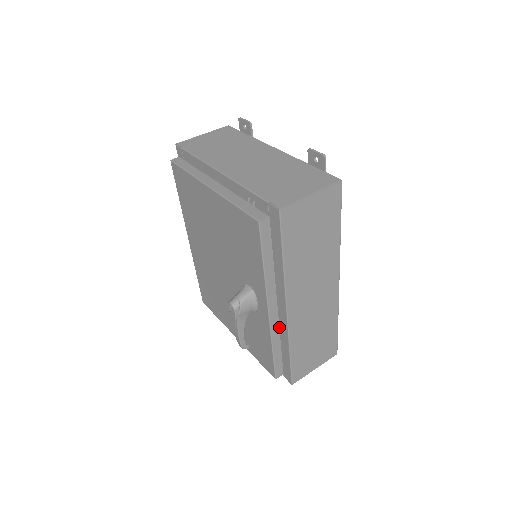
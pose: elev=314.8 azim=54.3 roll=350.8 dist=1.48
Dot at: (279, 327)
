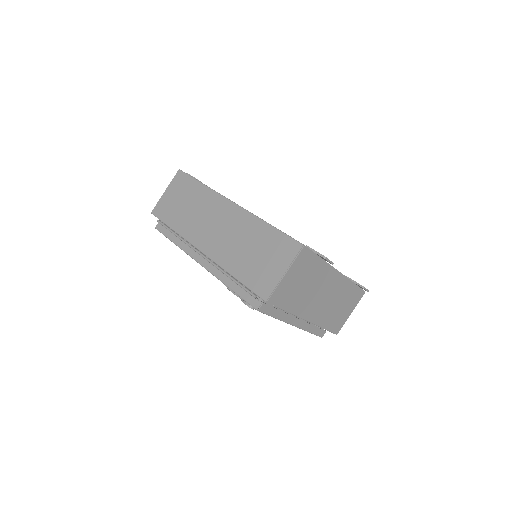
Dot at: occluded
